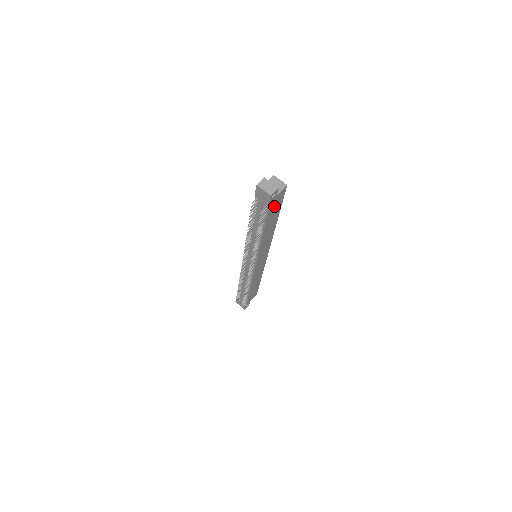
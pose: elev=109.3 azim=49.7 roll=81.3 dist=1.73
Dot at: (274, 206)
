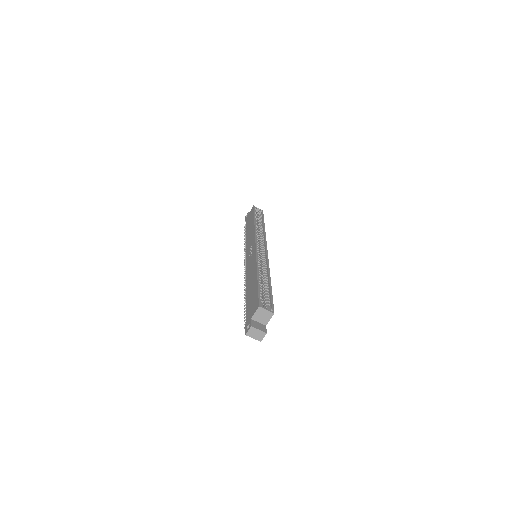
Dot at: occluded
